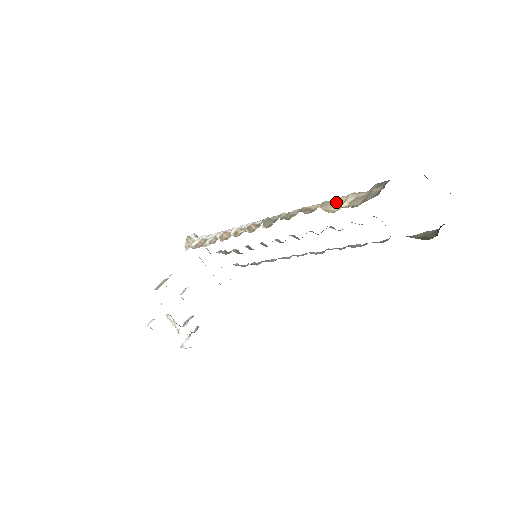
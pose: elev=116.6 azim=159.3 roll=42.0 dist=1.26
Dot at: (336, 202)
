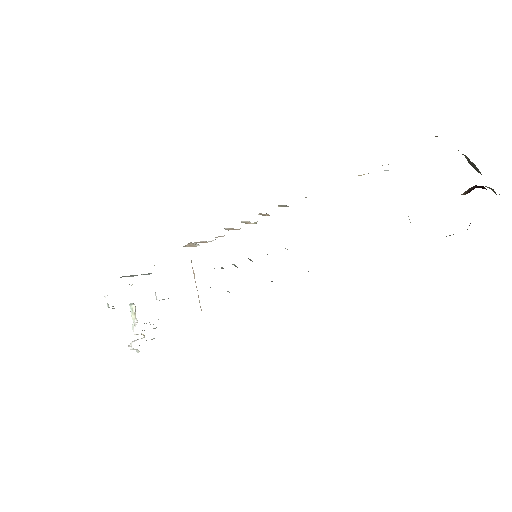
Dot at: occluded
